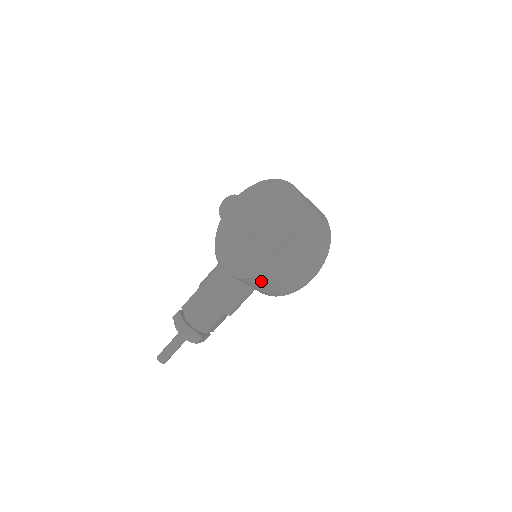
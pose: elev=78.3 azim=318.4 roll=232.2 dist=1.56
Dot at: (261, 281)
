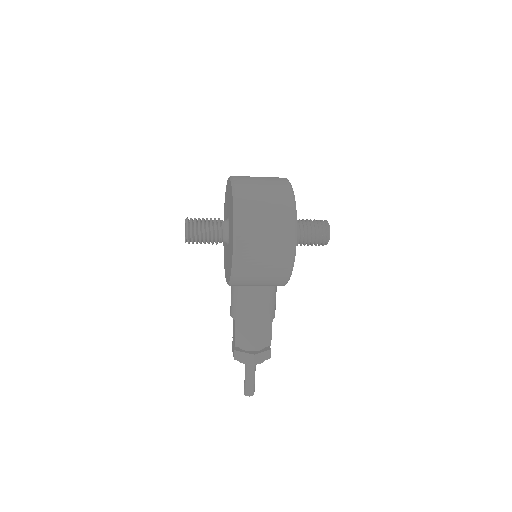
Dot at: (246, 276)
